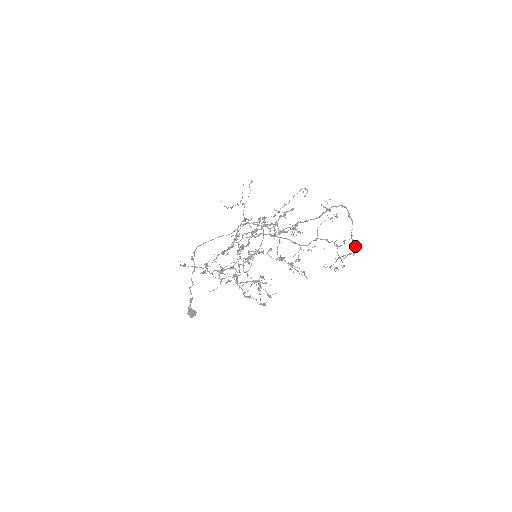
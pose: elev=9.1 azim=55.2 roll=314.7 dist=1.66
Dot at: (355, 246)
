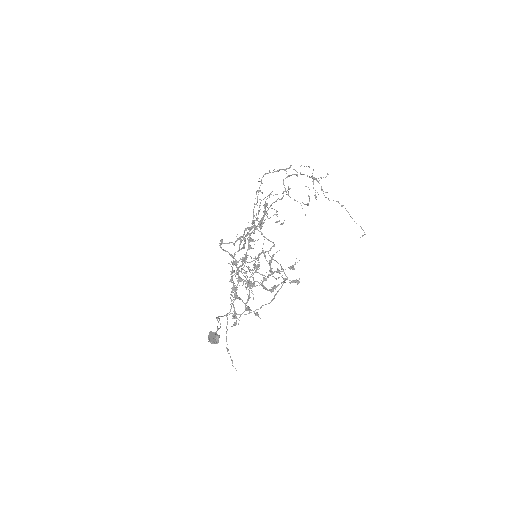
Dot at: occluded
